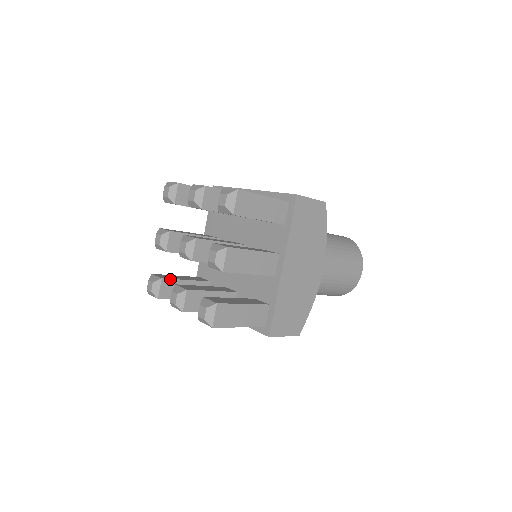
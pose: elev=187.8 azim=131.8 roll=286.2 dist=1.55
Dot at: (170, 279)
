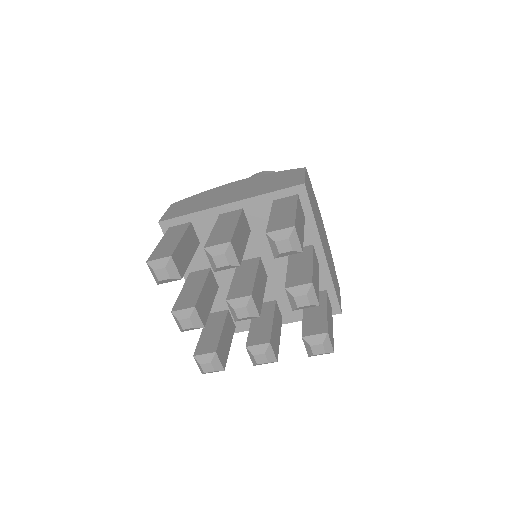
Dot at: (218, 345)
